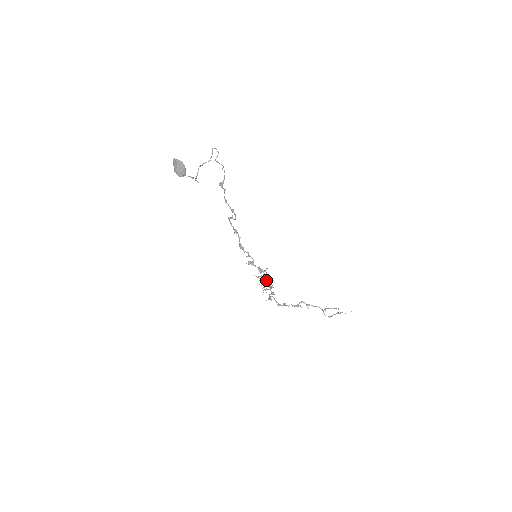
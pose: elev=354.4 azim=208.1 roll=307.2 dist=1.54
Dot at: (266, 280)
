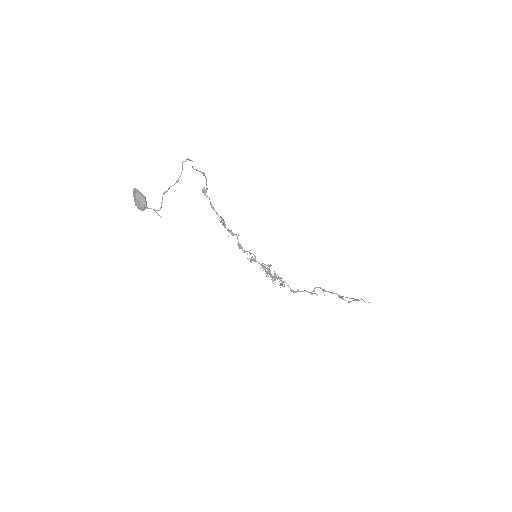
Dot at: (271, 276)
